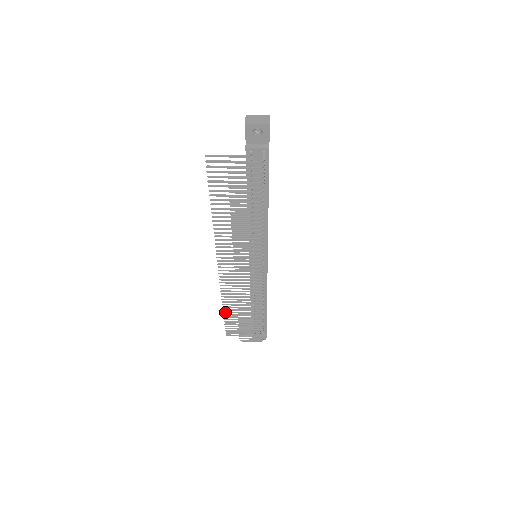
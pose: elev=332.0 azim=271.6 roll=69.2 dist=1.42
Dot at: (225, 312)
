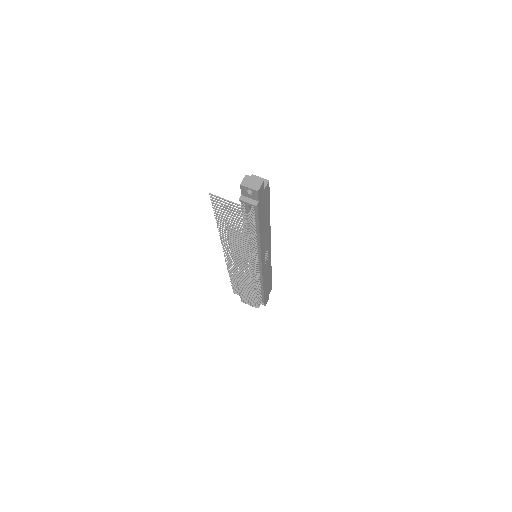
Dot at: (231, 280)
